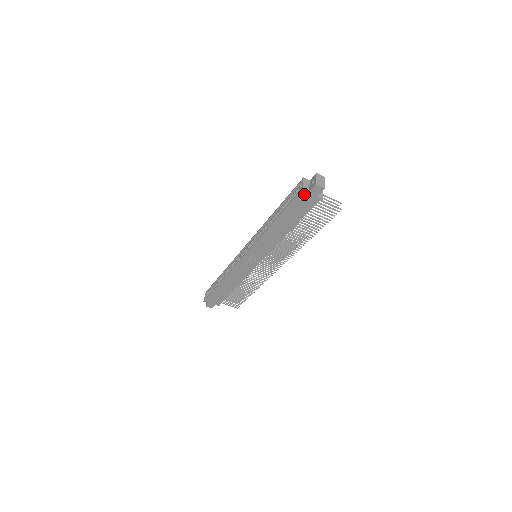
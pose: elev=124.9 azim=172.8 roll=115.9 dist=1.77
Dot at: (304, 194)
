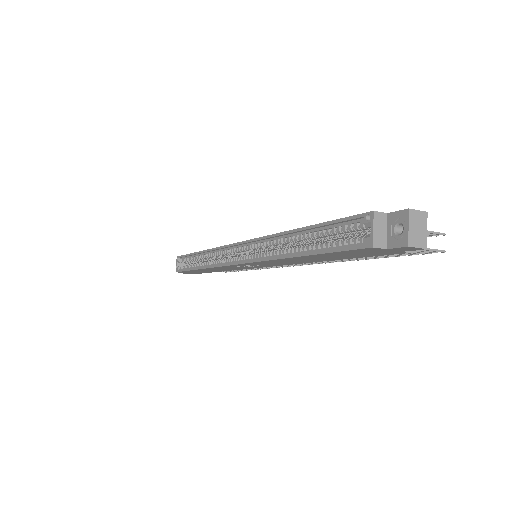
Dot at: (373, 249)
